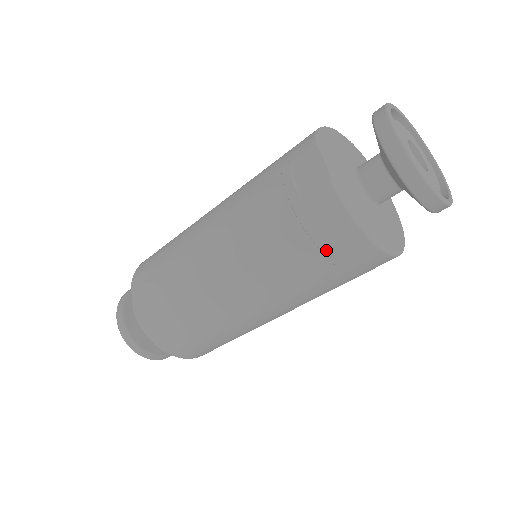
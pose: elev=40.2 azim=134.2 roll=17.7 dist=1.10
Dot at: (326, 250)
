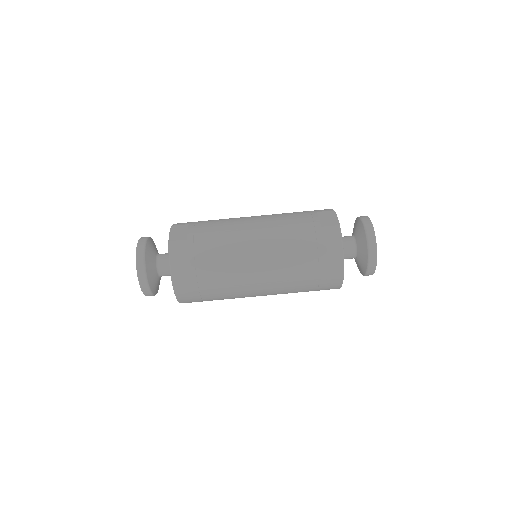
Dot at: (321, 254)
